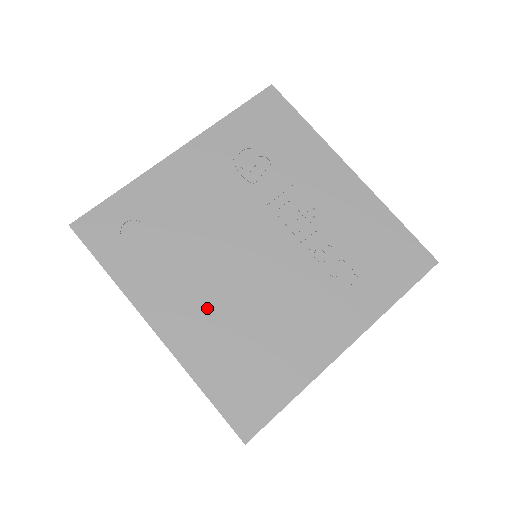
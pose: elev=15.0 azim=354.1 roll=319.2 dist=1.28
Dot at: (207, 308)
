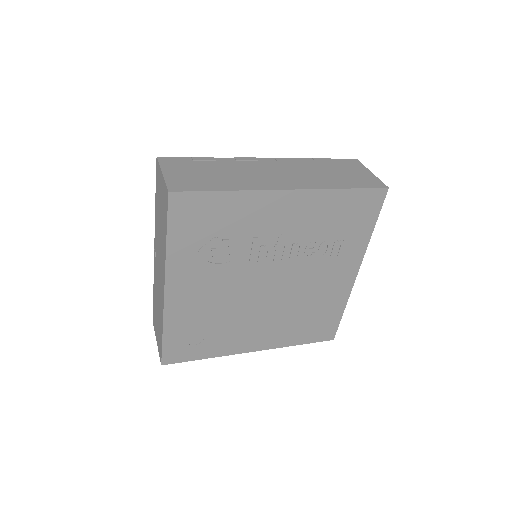
Dot at: (270, 325)
